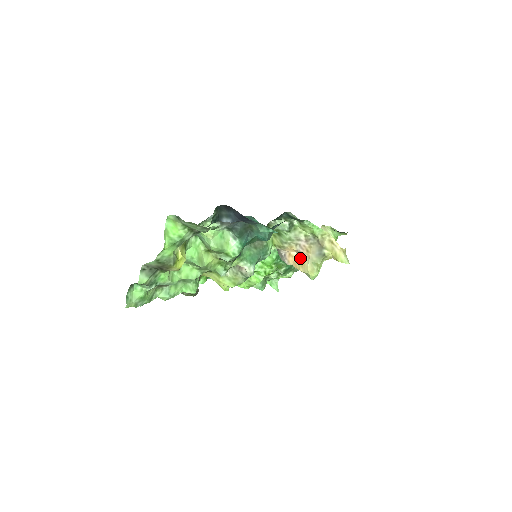
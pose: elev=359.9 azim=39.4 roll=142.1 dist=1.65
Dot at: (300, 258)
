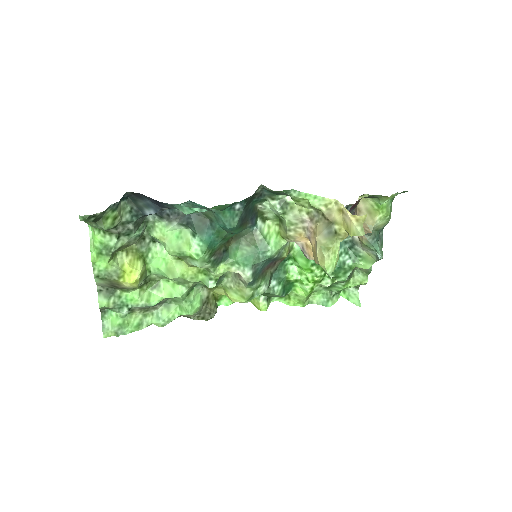
Dot at: (312, 246)
